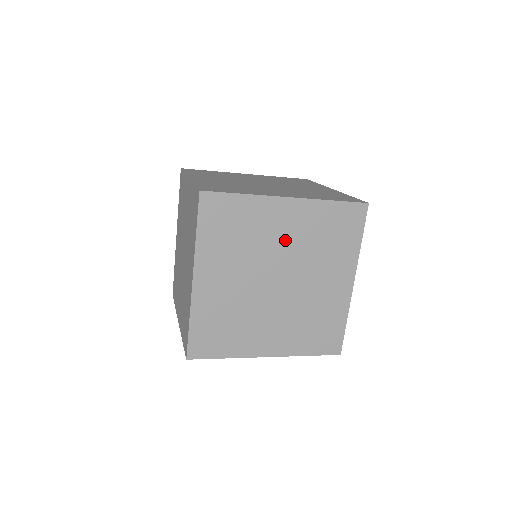
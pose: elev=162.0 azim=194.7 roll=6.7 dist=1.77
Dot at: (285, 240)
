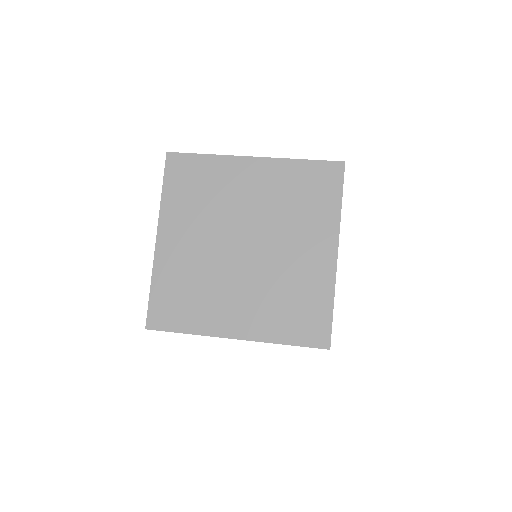
Dot at: (251, 201)
